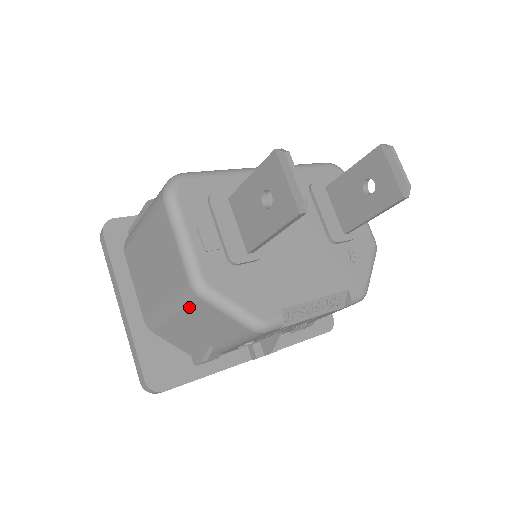
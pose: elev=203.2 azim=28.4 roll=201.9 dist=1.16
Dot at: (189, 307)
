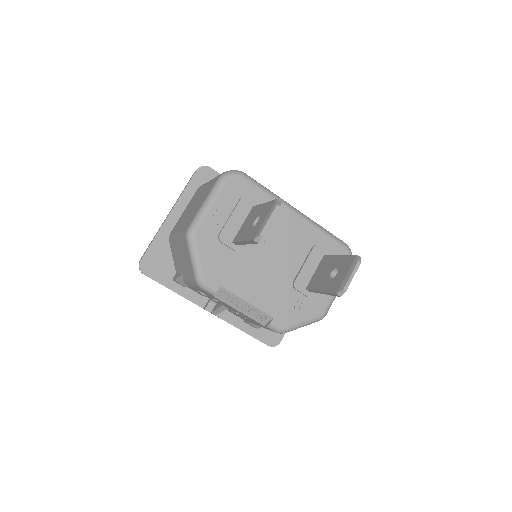
Dot at: (182, 240)
